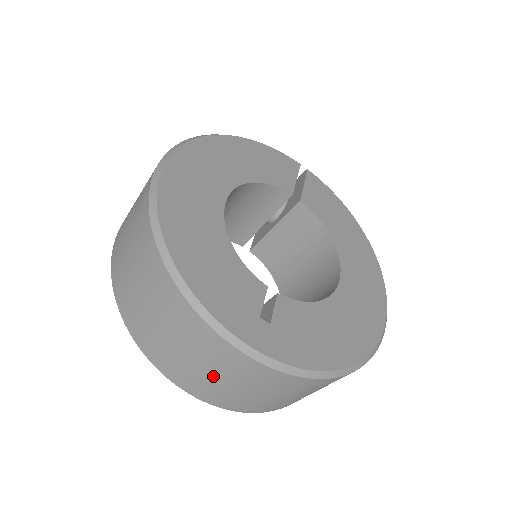
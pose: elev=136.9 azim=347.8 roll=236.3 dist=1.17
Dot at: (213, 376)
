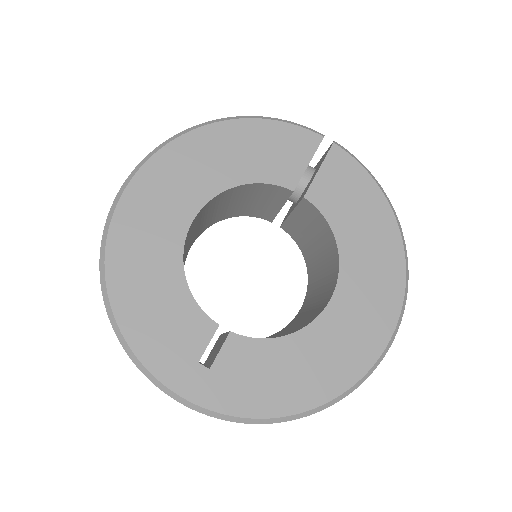
Dot at: occluded
